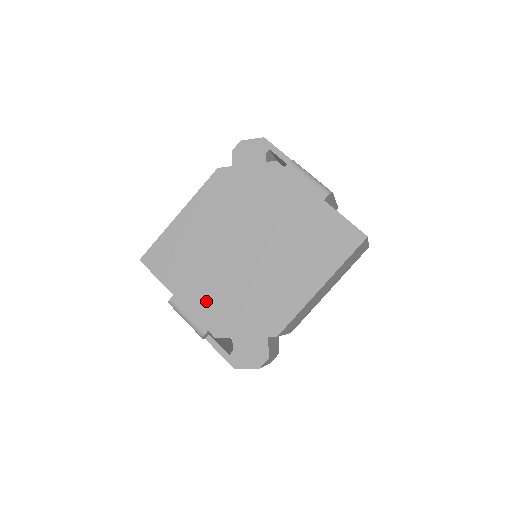
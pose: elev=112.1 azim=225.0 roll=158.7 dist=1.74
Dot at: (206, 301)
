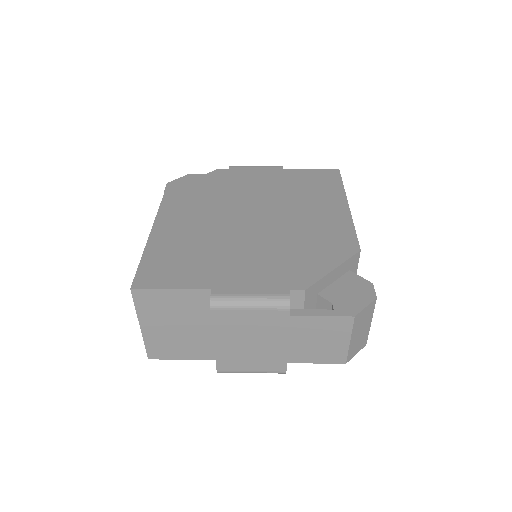
Dot at: (257, 270)
